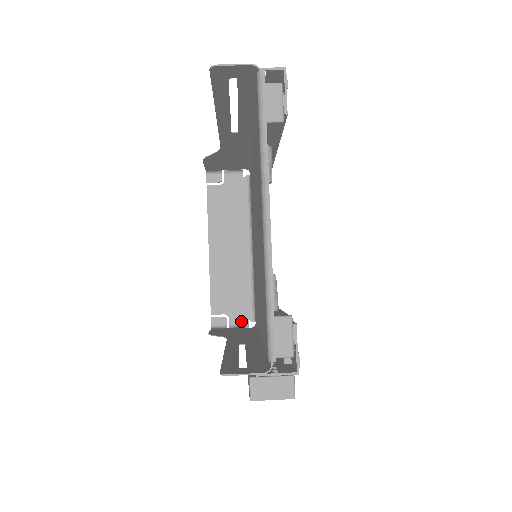
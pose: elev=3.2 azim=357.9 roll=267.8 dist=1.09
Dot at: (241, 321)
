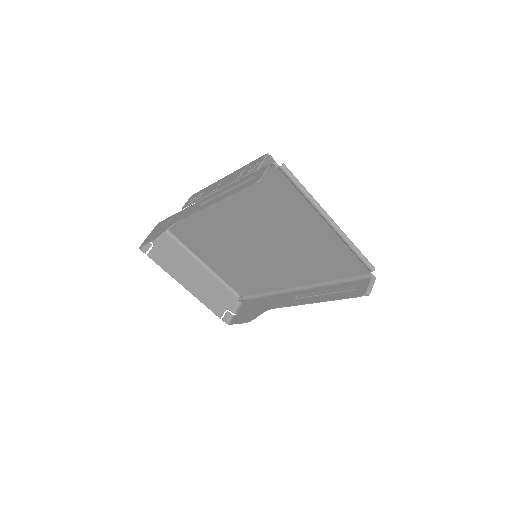
Dot at: (235, 304)
